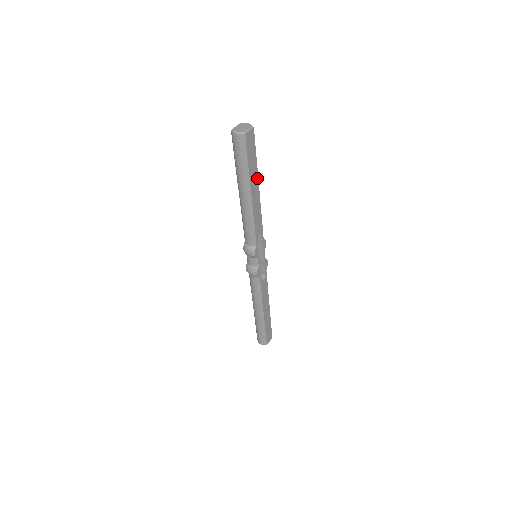
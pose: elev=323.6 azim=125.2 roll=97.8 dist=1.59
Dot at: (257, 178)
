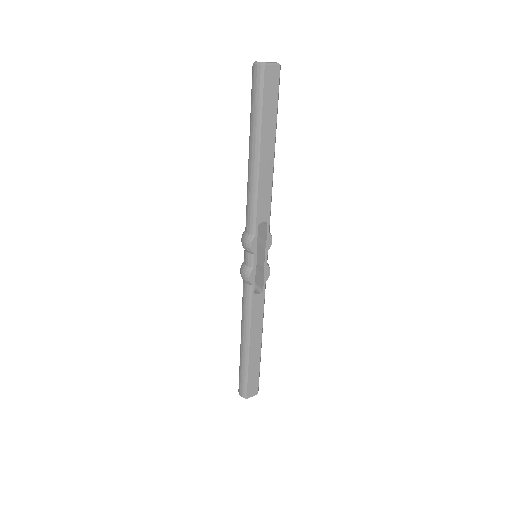
Dot at: (273, 139)
